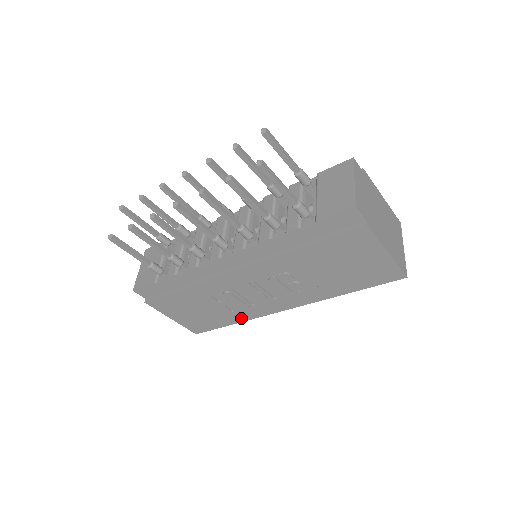
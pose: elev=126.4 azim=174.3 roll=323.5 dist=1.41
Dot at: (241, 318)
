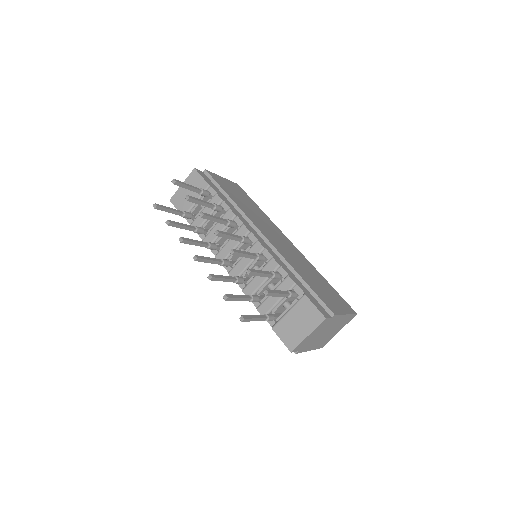
Dot at: occluded
